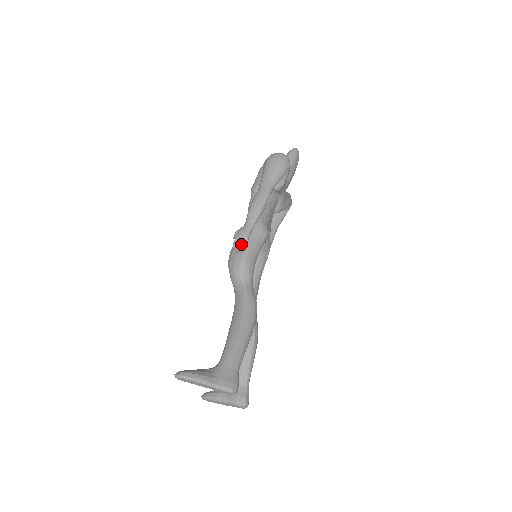
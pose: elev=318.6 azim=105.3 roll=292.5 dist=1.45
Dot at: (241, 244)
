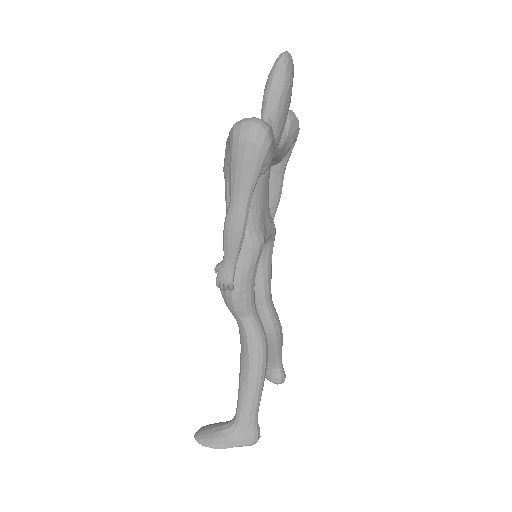
Dot at: (225, 289)
